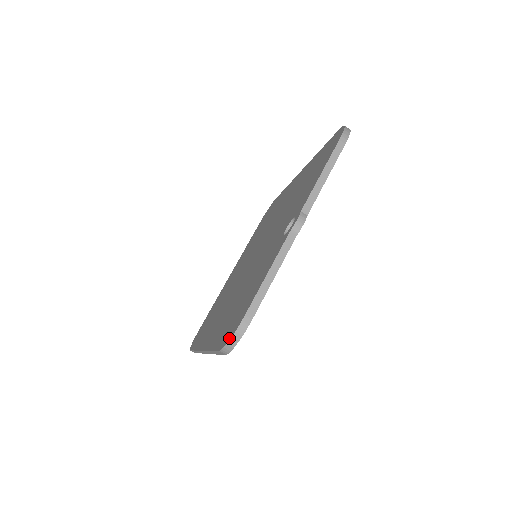
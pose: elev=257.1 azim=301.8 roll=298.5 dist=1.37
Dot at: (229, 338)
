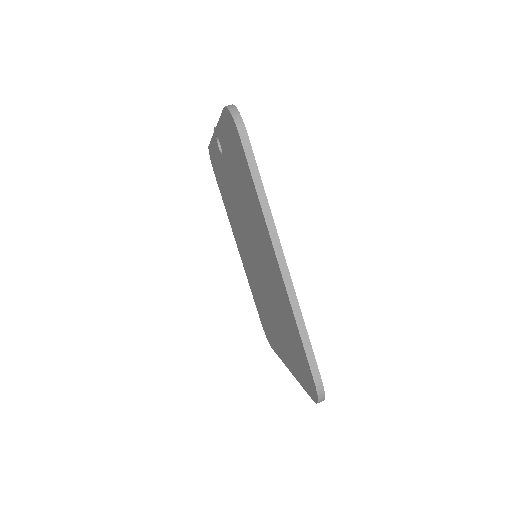
Dot at: (230, 116)
